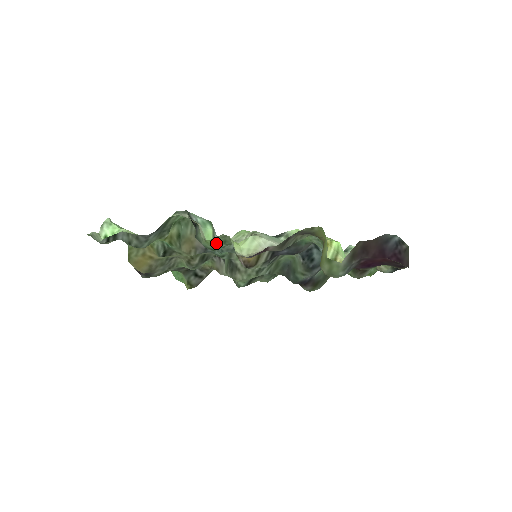
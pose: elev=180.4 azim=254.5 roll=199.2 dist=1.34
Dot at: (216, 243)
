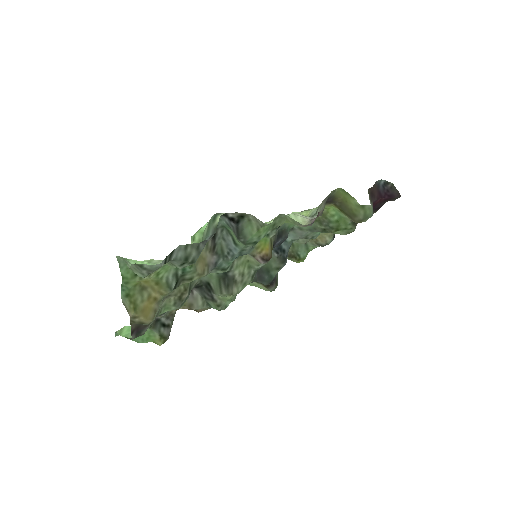
Dot at: (266, 230)
